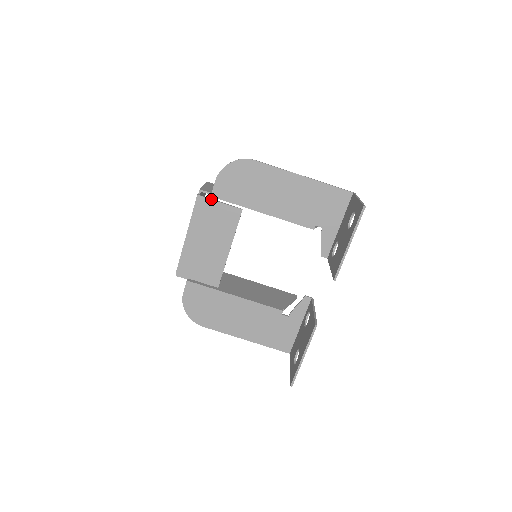
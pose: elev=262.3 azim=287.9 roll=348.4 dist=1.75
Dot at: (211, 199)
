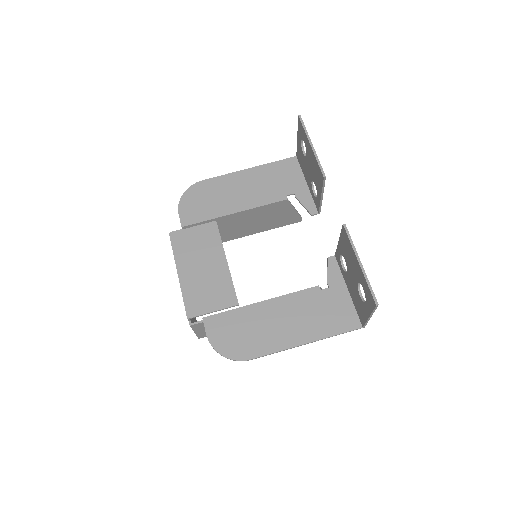
Dot at: (183, 229)
